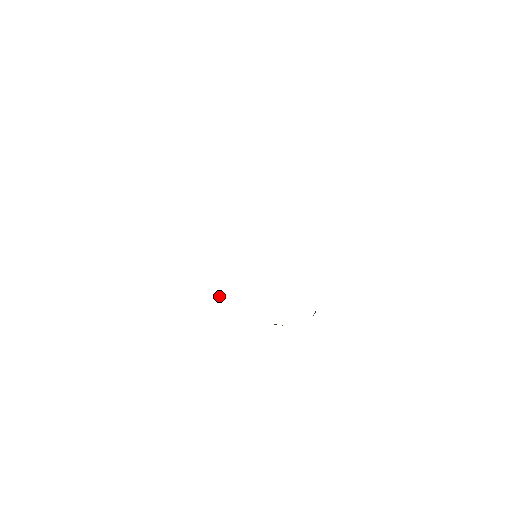
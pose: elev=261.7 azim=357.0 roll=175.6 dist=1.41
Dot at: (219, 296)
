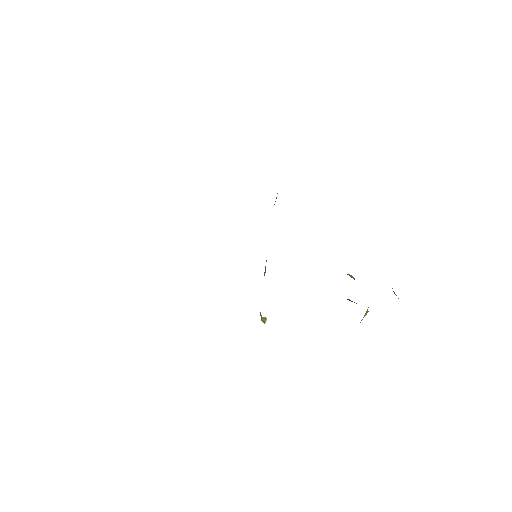
Dot at: (265, 320)
